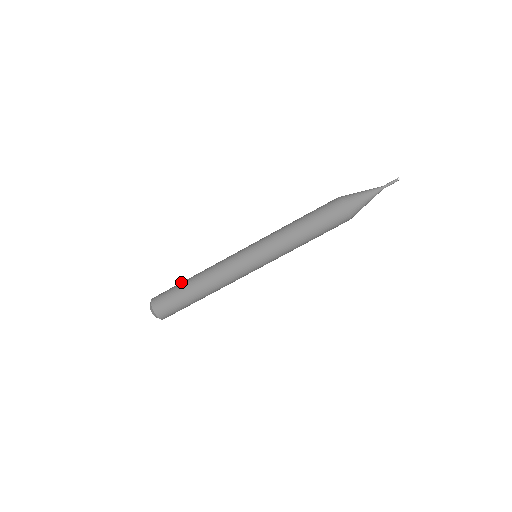
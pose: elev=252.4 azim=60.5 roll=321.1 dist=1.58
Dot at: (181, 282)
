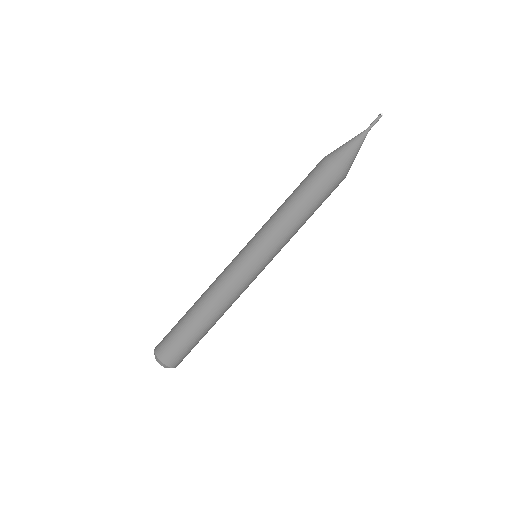
Dot at: occluded
